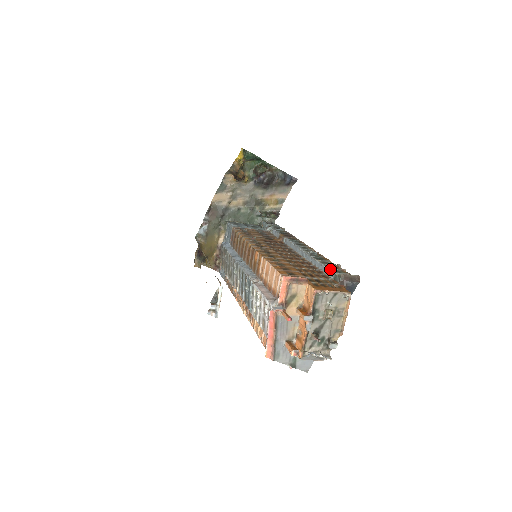
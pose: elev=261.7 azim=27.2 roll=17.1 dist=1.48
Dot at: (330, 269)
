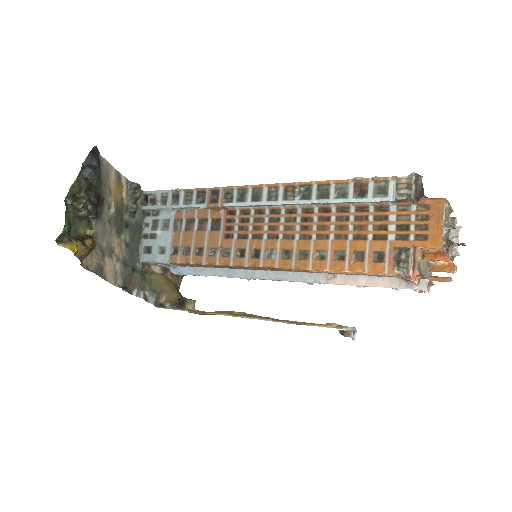
Dot at: (375, 199)
